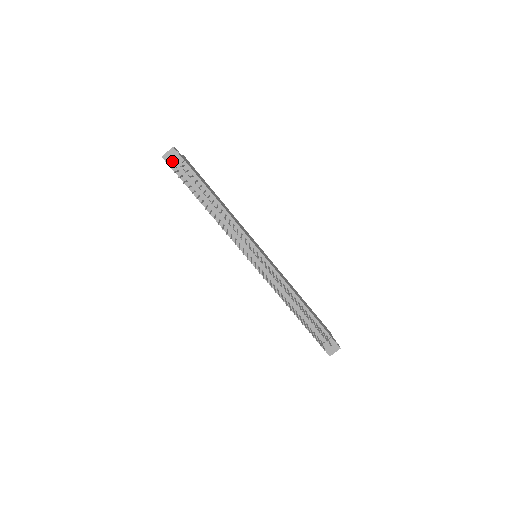
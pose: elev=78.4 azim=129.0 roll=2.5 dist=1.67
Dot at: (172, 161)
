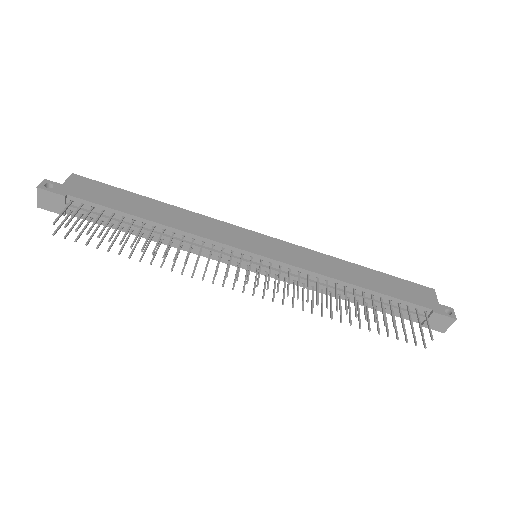
Dot at: (53, 205)
